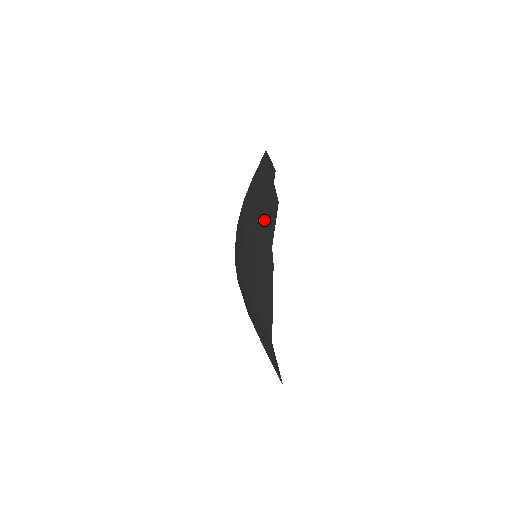
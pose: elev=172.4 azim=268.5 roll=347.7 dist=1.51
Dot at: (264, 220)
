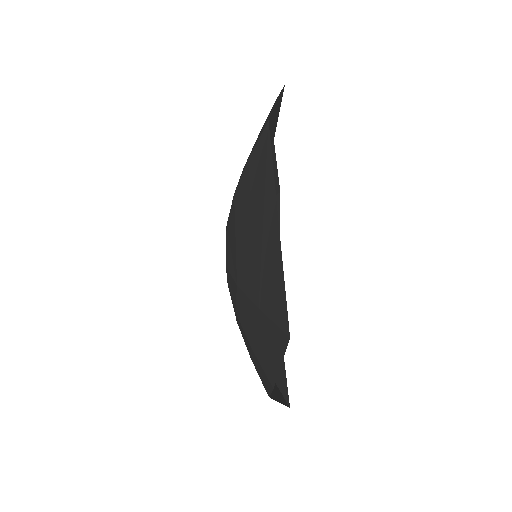
Dot at: (266, 324)
